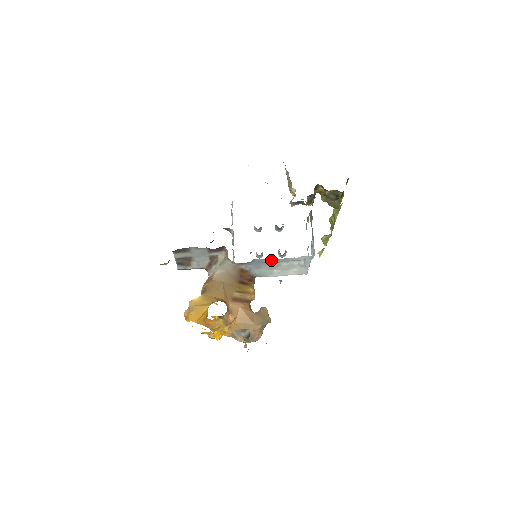
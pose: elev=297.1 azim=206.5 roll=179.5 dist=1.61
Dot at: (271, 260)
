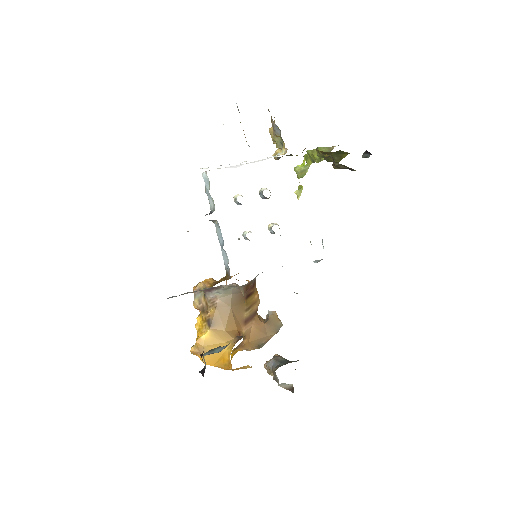
Dot at: occluded
